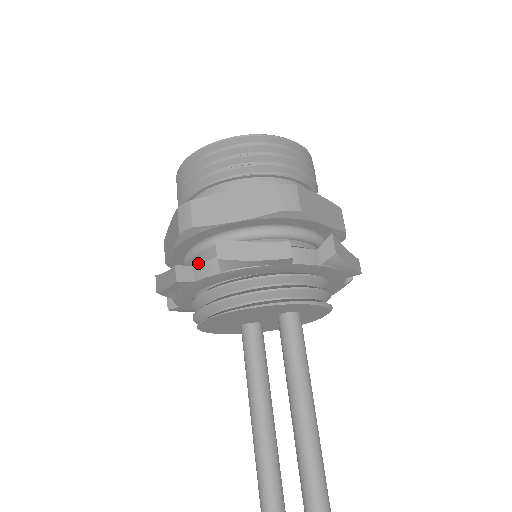
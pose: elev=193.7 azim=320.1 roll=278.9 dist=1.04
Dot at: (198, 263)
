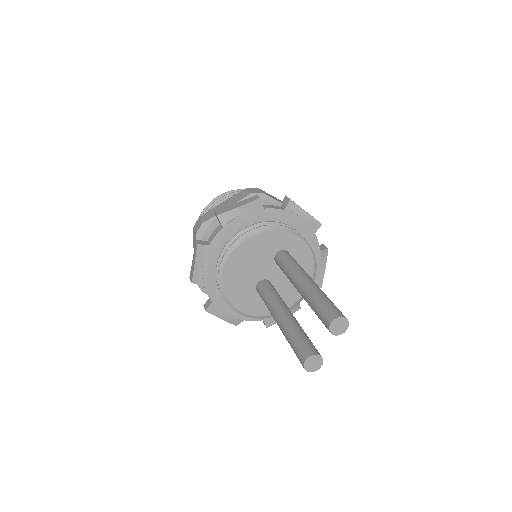
Dot at: occluded
